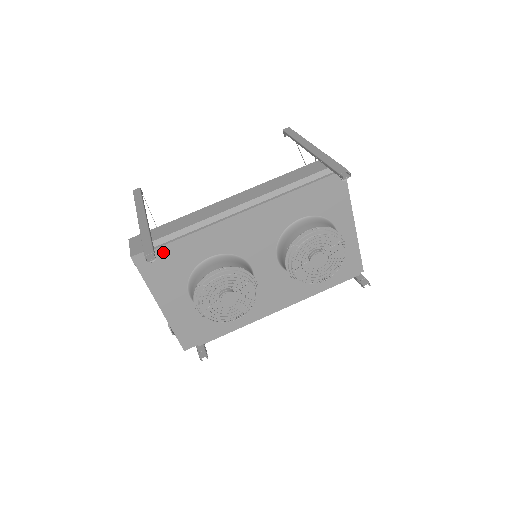
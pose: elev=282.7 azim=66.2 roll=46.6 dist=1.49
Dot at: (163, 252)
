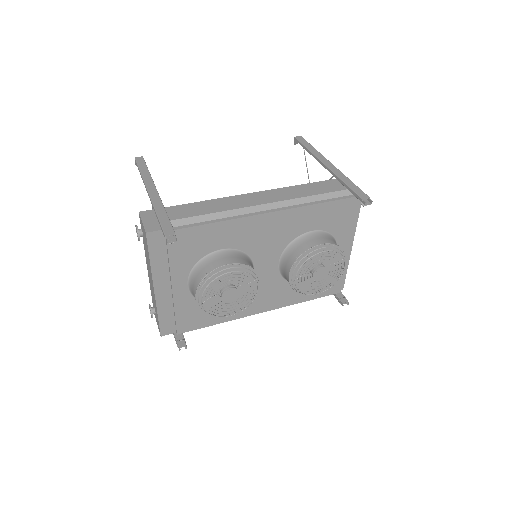
Dot at: (180, 235)
